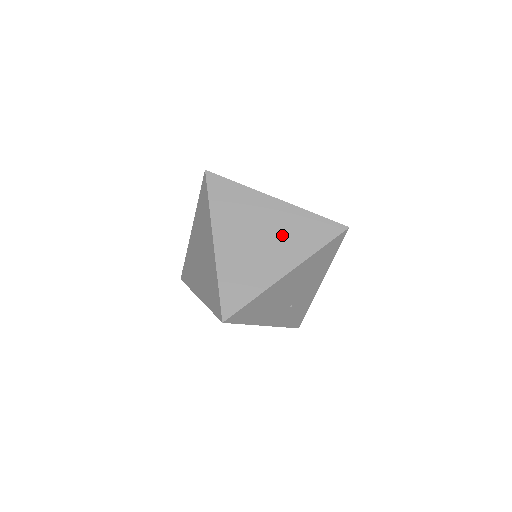
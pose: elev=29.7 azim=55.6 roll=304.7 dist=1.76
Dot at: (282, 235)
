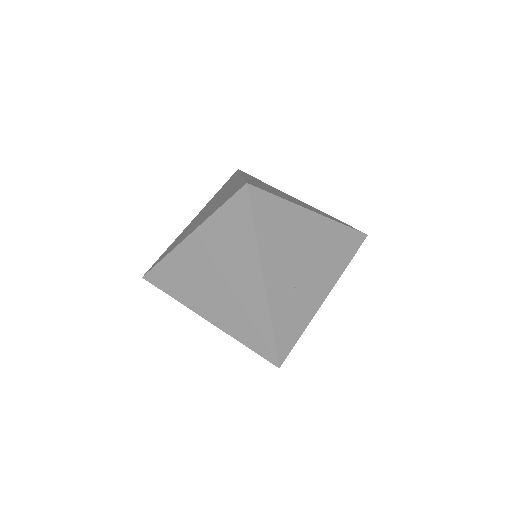
Dot at: (306, 205)
